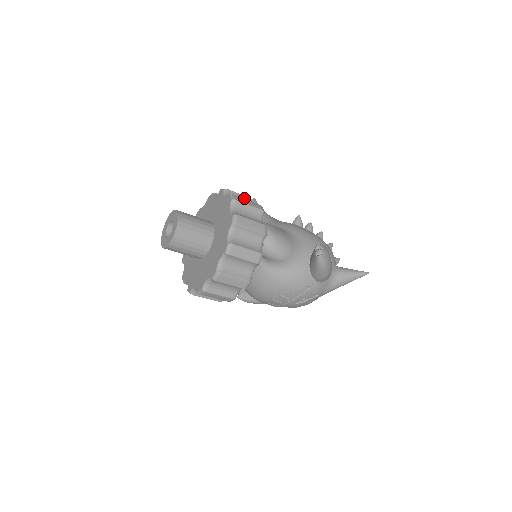
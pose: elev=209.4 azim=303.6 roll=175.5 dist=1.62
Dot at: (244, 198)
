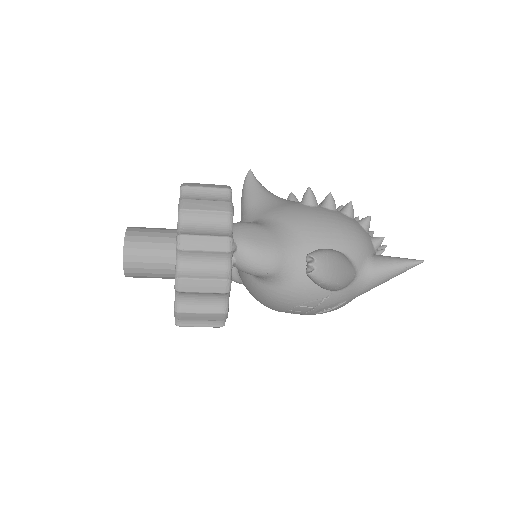
Dot at: (212, 191)
